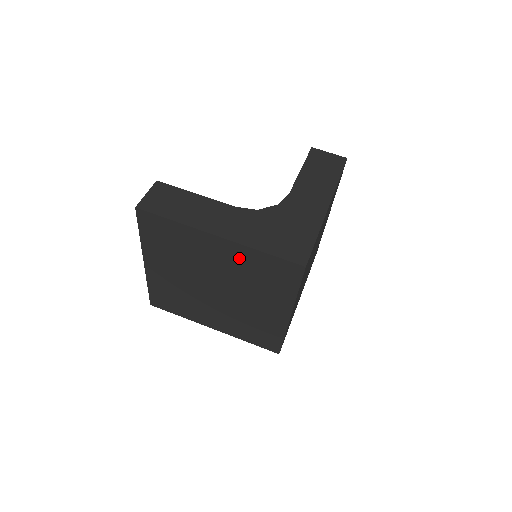
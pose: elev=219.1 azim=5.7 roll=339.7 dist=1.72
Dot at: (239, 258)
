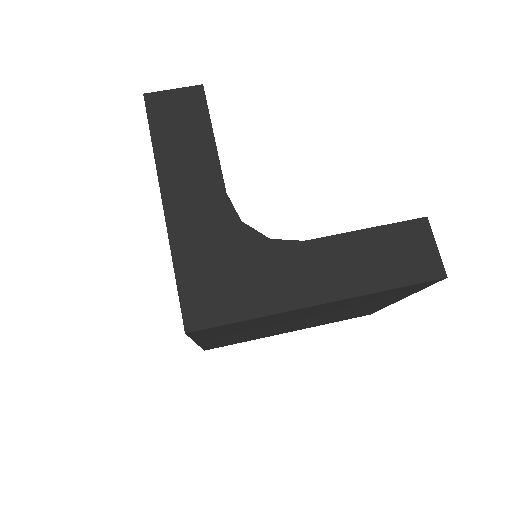
Dot at: occluded
